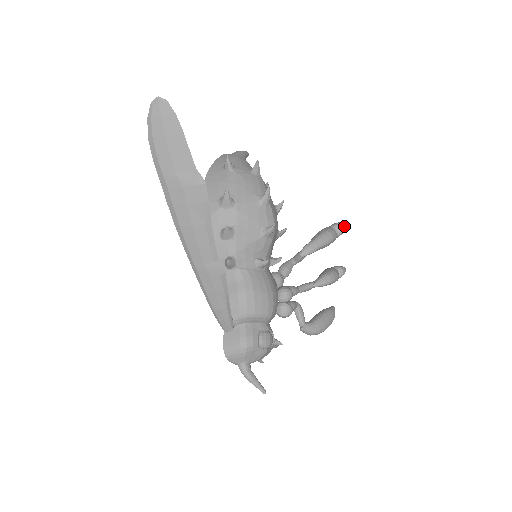
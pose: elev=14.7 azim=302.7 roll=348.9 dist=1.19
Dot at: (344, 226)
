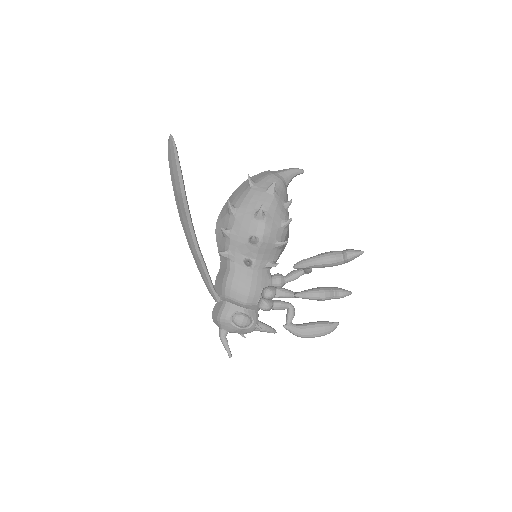
Dot at: (352, 254)
